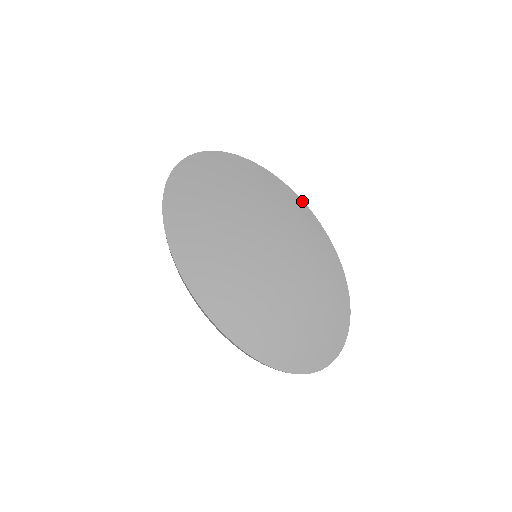
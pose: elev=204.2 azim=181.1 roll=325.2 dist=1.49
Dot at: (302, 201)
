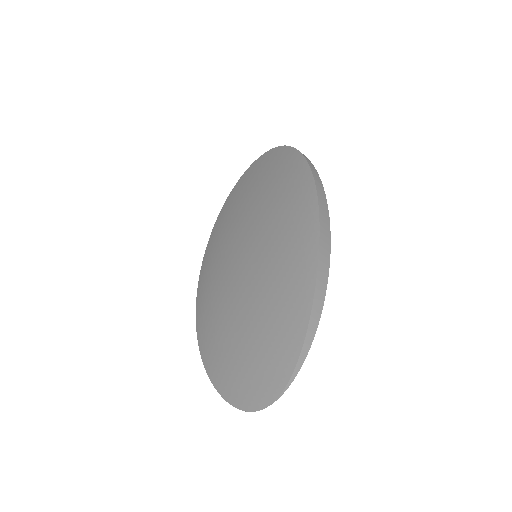
Dot at: (315, 191)
